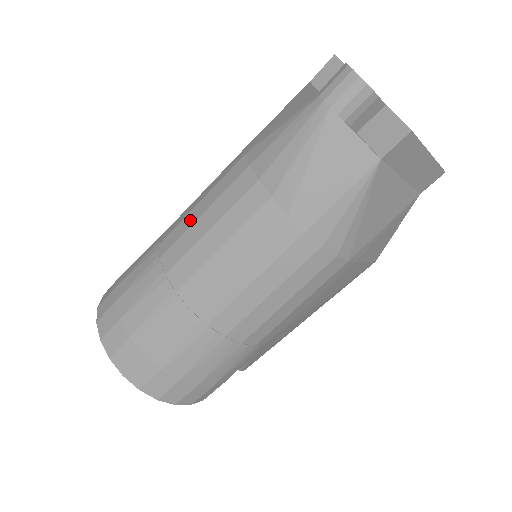
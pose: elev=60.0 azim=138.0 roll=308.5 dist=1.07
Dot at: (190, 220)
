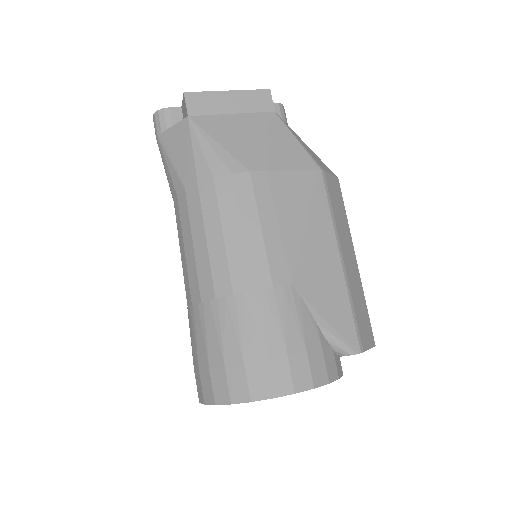
Dot at: occluded
